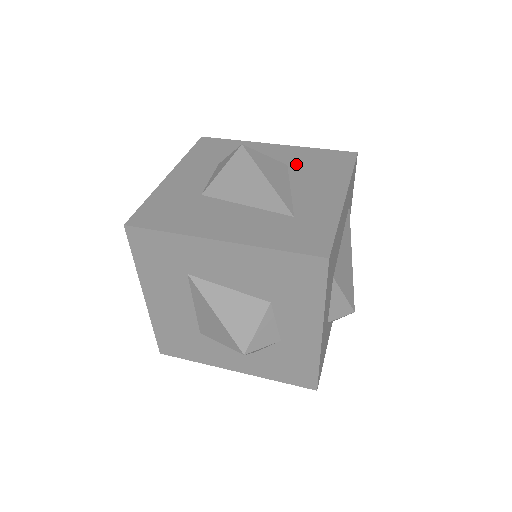
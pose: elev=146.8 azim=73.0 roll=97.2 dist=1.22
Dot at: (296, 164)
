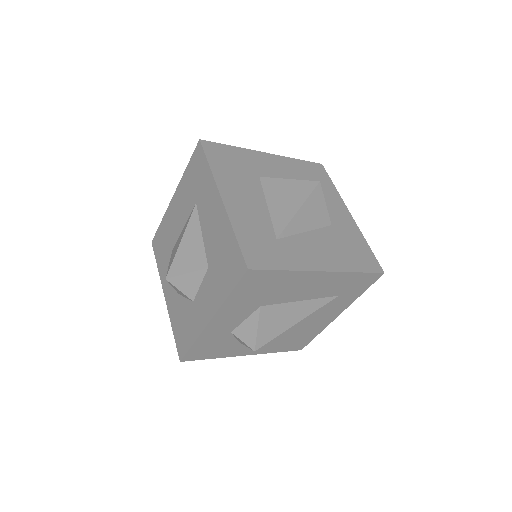
Dot at: (337, 231)
